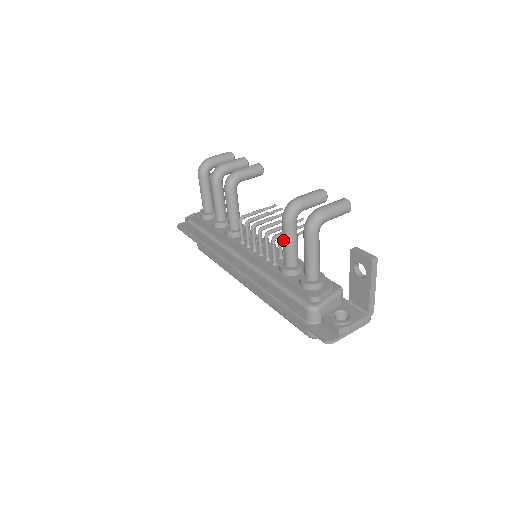
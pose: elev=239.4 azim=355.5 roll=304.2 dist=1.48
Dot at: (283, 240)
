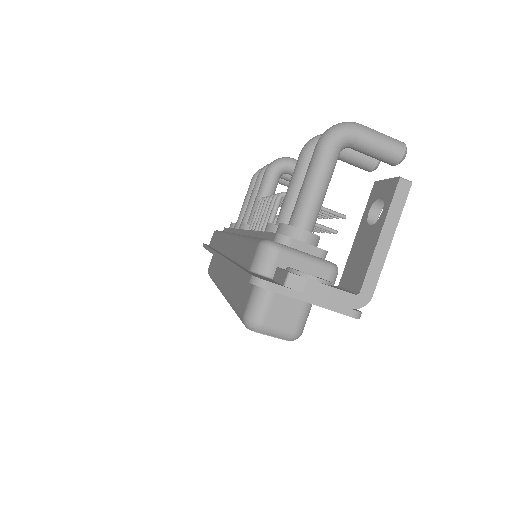
Dot at: (289, 183)
